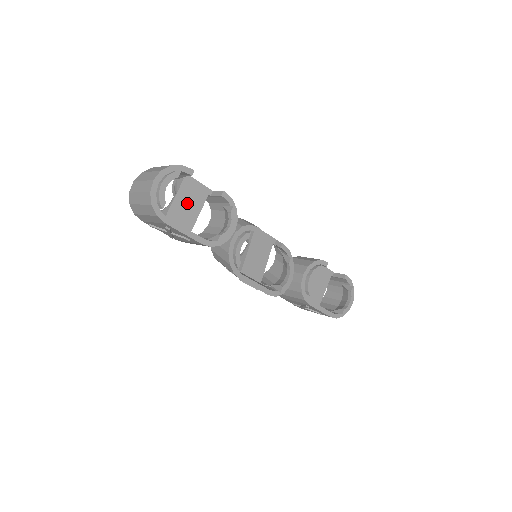
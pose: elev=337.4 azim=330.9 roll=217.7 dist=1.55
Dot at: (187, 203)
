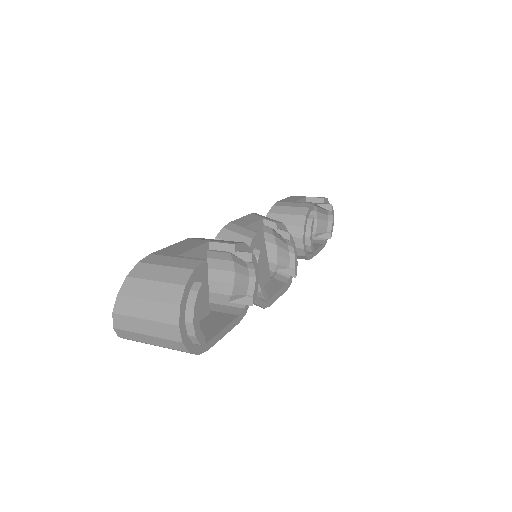
Dot at: occluded
